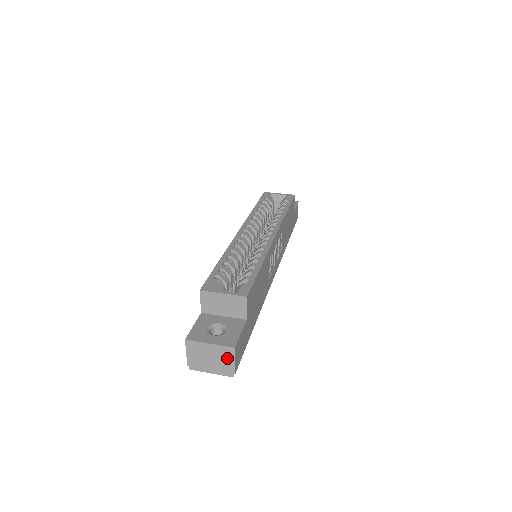
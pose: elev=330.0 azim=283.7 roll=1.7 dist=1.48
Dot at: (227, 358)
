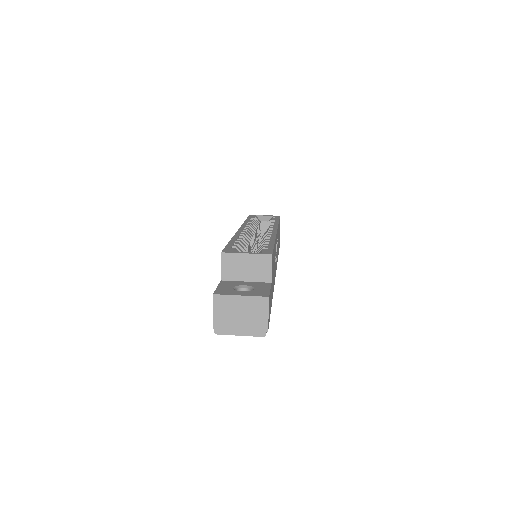
Dot at: (260, 312)
